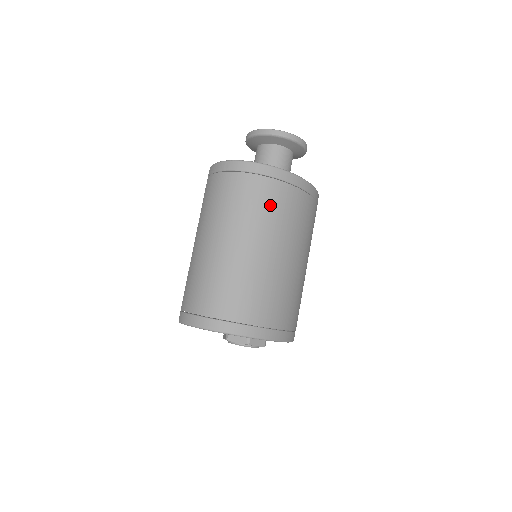
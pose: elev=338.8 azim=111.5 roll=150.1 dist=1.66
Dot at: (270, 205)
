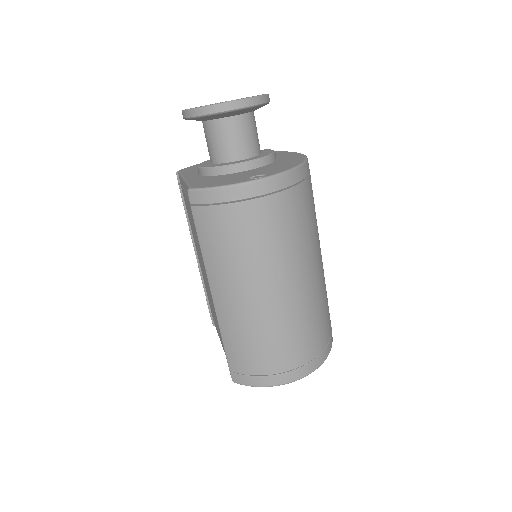
Dot at: (303, 219)
